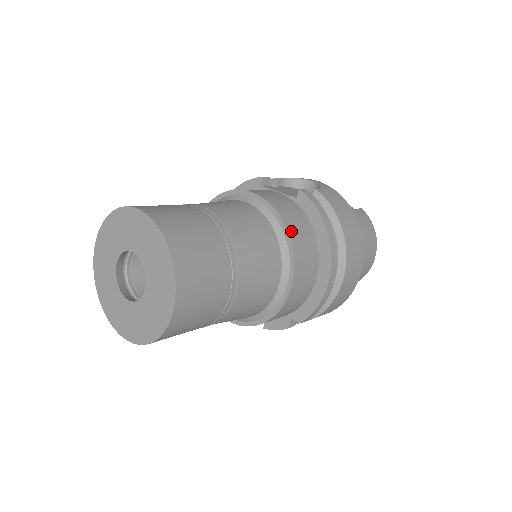
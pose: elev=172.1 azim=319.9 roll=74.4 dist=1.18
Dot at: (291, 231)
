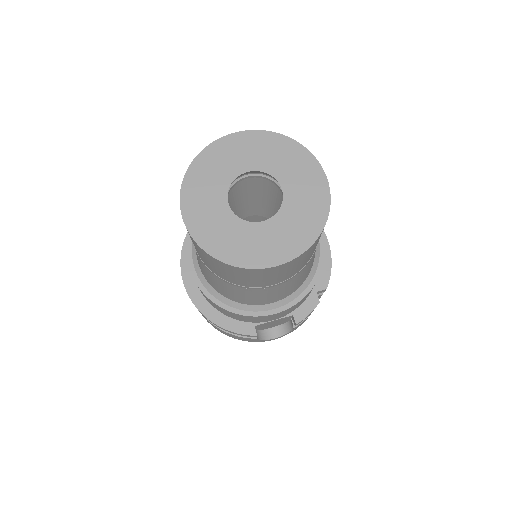
Dot at: occluded
